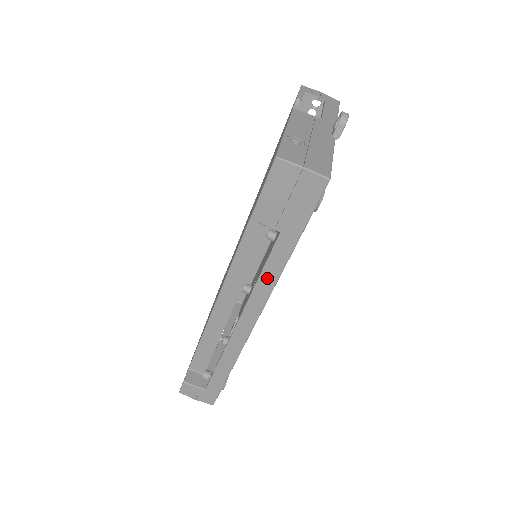
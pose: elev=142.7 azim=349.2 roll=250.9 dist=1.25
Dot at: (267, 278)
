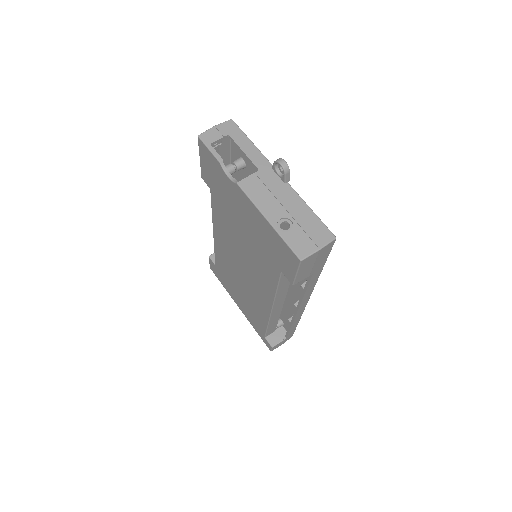
Dot at: (310, 288)
